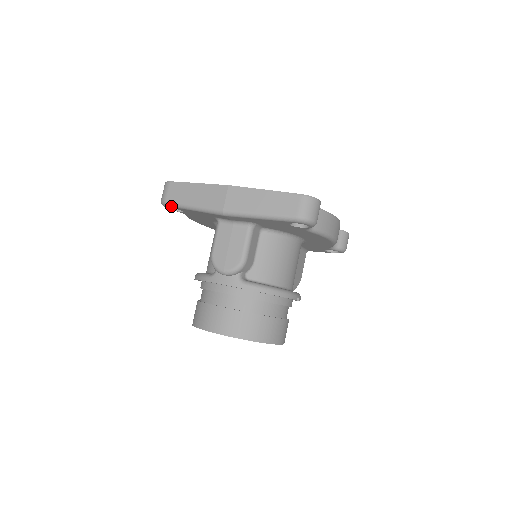
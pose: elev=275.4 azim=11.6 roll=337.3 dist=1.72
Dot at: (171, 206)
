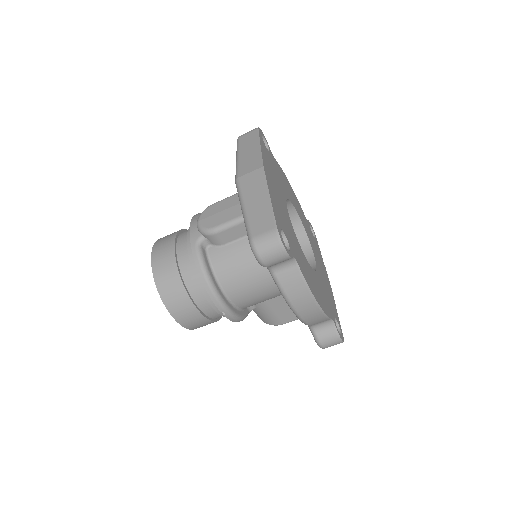
Dot at: occluded
